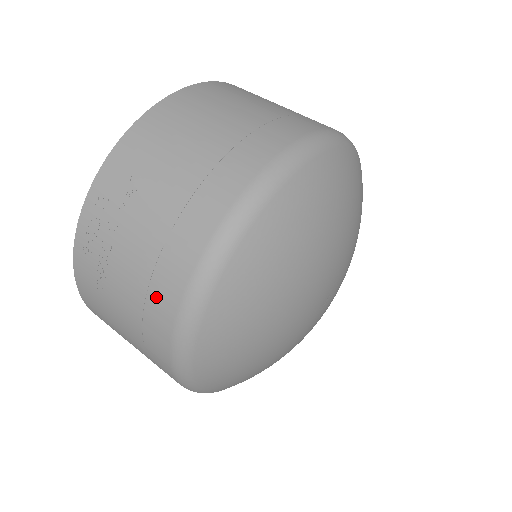
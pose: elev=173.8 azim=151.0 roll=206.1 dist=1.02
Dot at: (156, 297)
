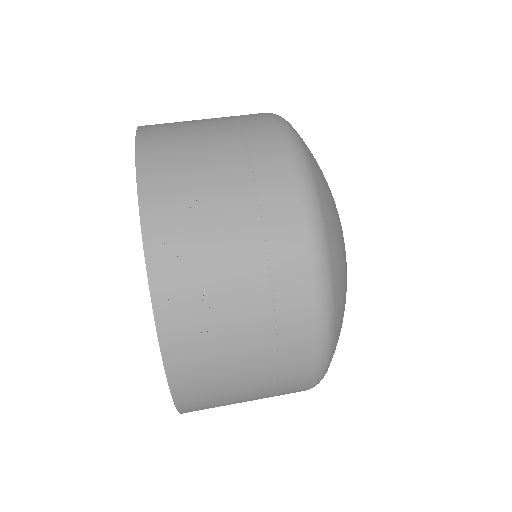
Dot at: (283, 275)
